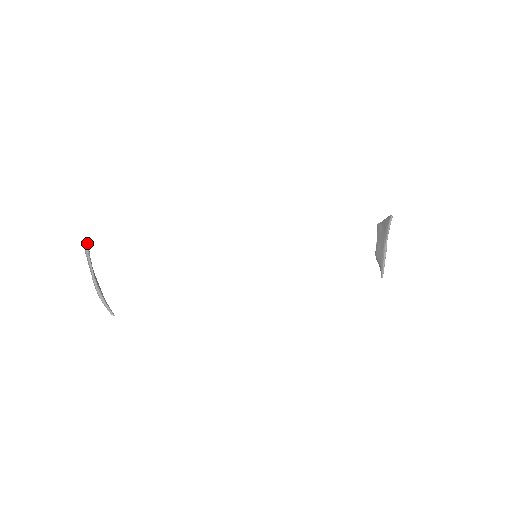
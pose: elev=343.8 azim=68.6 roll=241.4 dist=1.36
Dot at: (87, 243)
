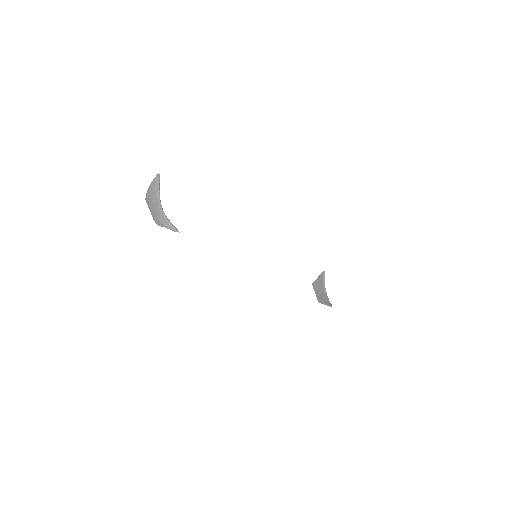
Dot at: (159, 176)
